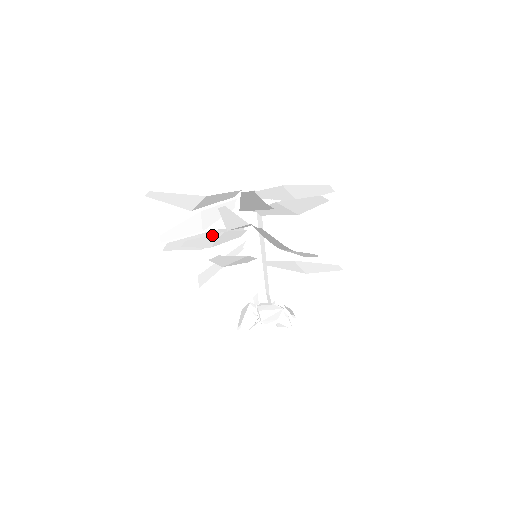
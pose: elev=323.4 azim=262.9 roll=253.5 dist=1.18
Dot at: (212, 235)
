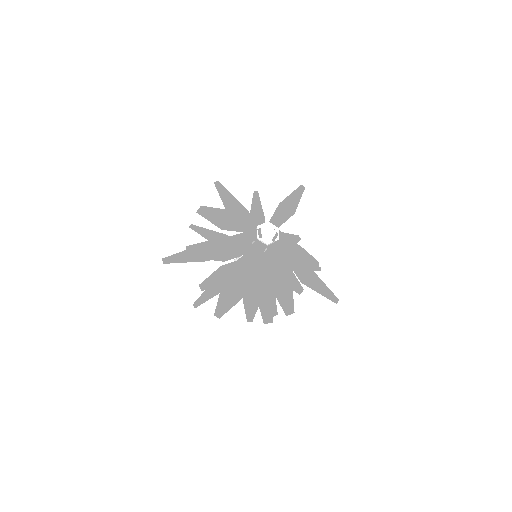
Dot at: (216, 259)
